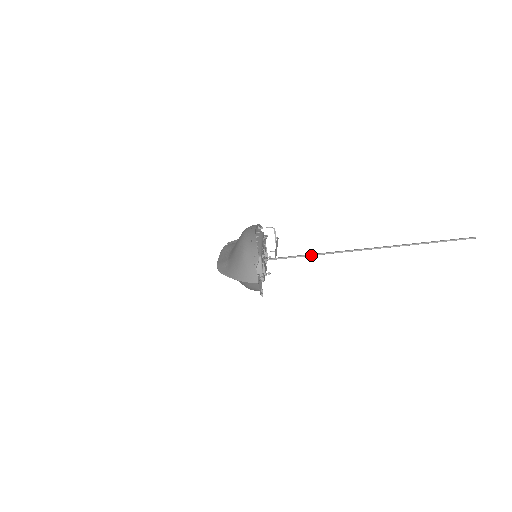
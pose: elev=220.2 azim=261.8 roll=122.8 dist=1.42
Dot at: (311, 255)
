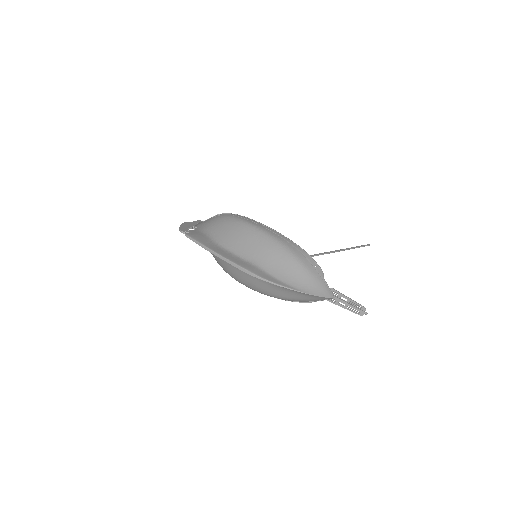
Dot at: occluded
